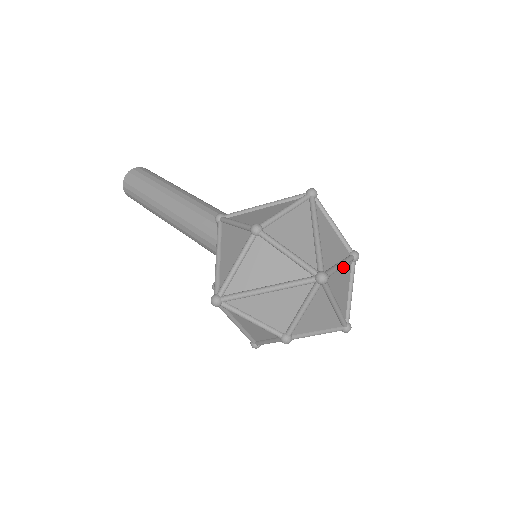
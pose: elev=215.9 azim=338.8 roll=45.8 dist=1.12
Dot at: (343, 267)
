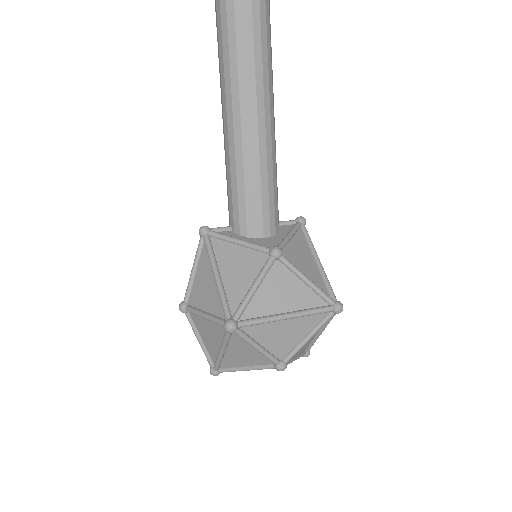
Dot at: (260, 365)
